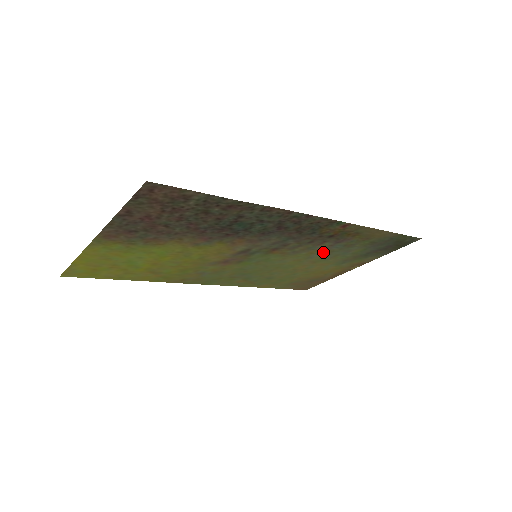
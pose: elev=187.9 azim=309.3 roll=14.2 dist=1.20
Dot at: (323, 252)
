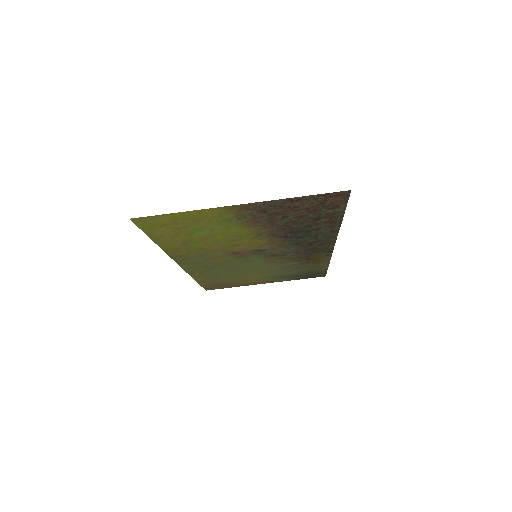
Dot at: (281, 267)
